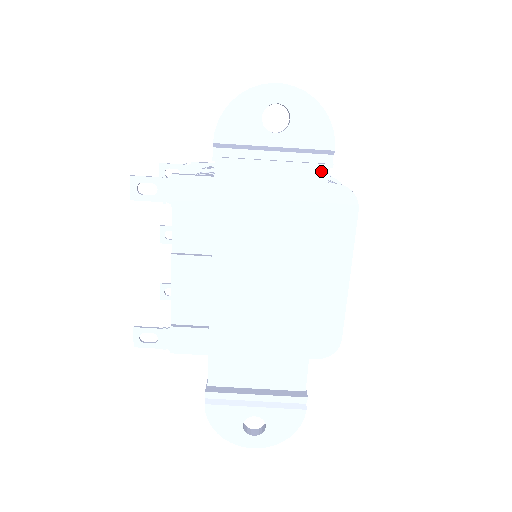
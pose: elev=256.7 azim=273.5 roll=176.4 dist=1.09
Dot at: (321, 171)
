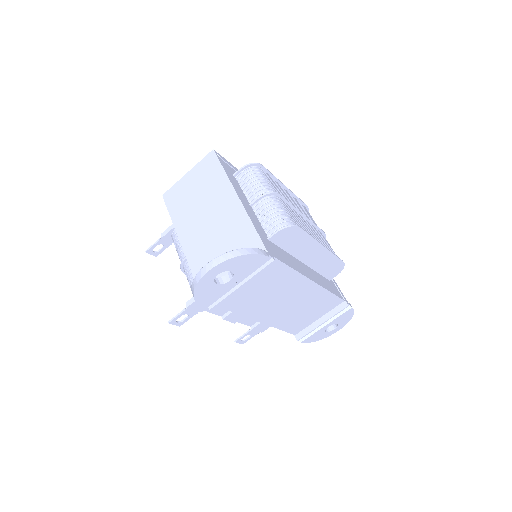
Dot at: occluded
